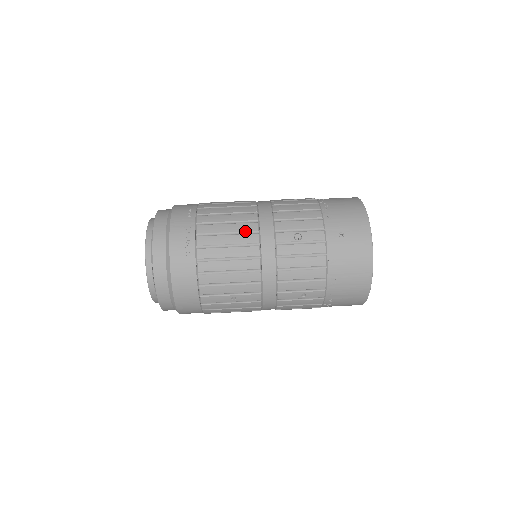
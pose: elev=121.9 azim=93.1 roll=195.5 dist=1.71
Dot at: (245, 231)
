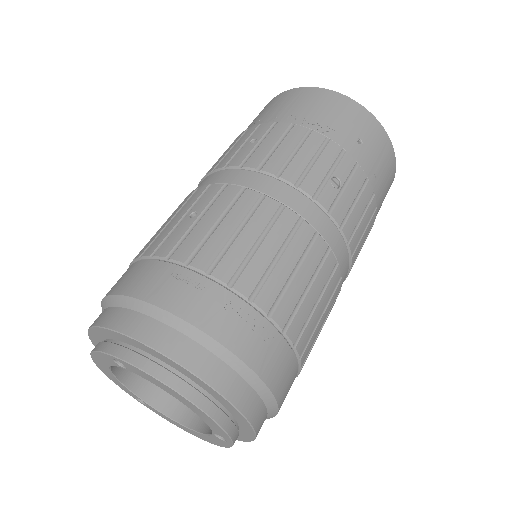
Dot at: (289, 232)
